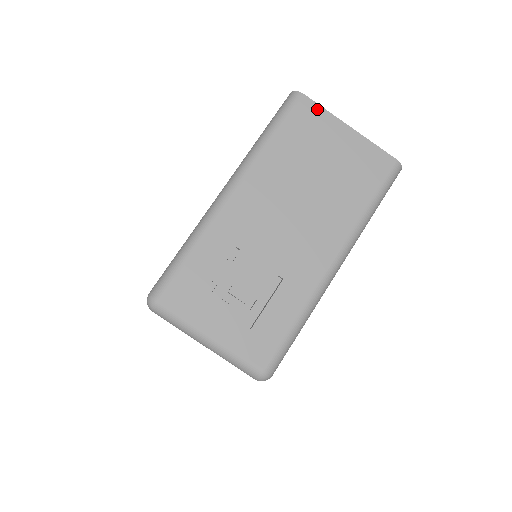
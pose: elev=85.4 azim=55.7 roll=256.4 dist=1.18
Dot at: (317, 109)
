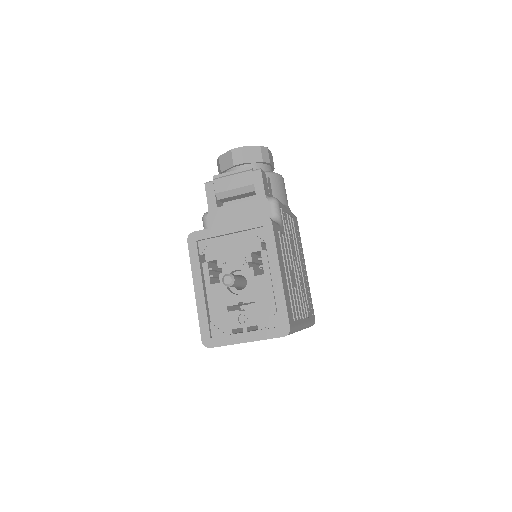
Dot at: occluded
